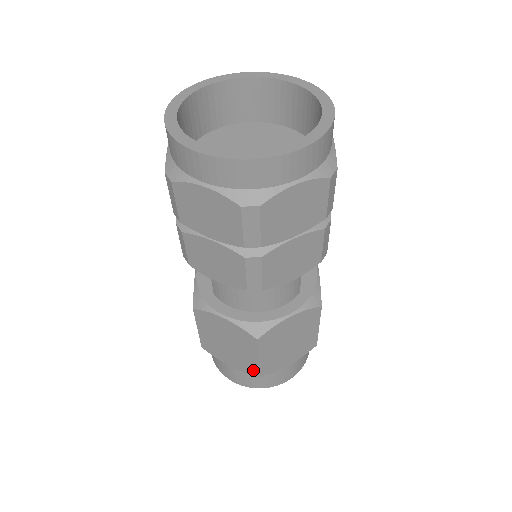
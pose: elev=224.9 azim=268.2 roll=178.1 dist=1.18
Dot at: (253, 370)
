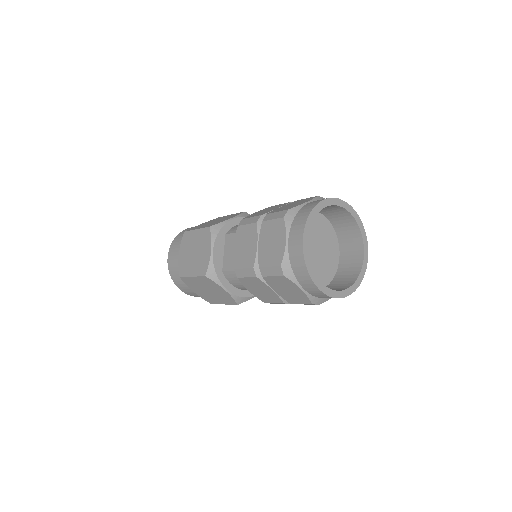
Dot at: (211, 302)
